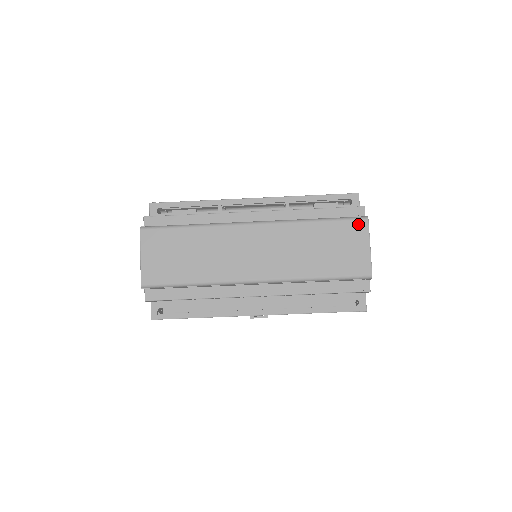
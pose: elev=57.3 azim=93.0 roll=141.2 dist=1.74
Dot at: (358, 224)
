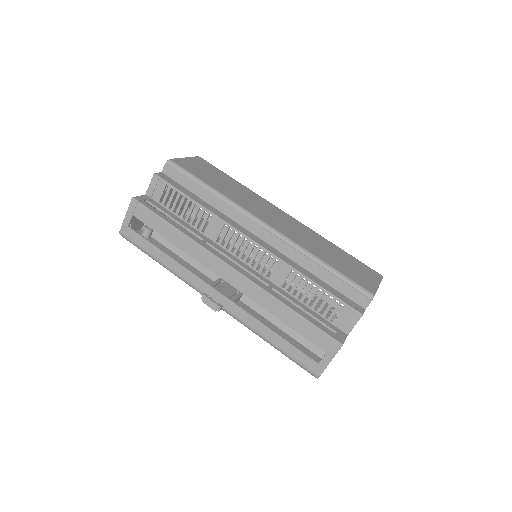
Dot at: (373, 271)
